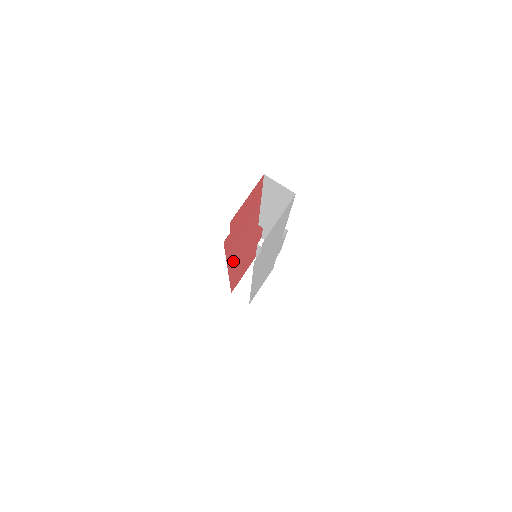
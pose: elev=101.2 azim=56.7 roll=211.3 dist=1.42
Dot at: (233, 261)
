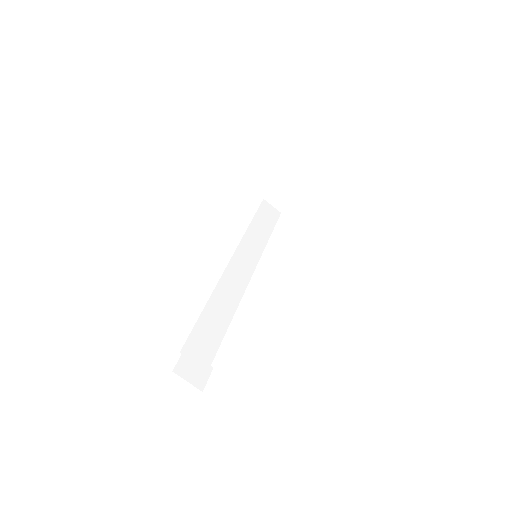
Dot at: occluded
